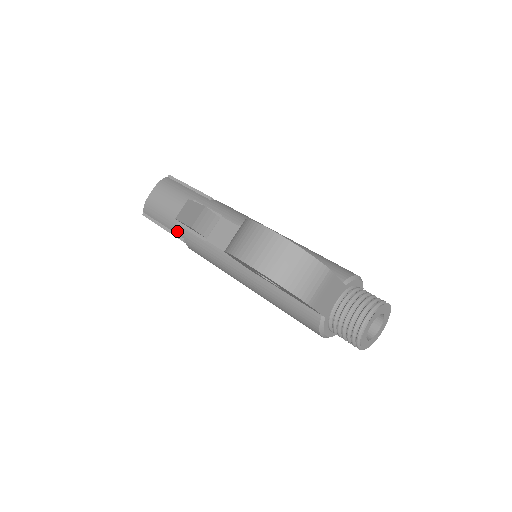
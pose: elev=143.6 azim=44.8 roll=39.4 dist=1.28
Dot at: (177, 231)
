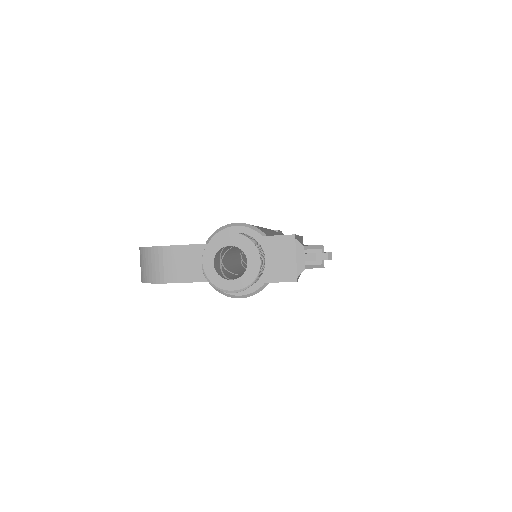
Dot at: occluded
